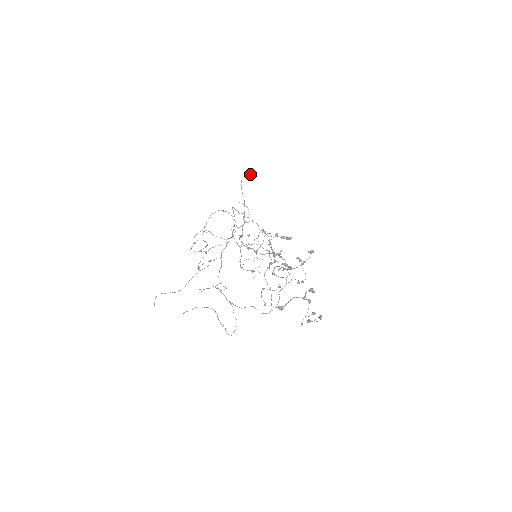
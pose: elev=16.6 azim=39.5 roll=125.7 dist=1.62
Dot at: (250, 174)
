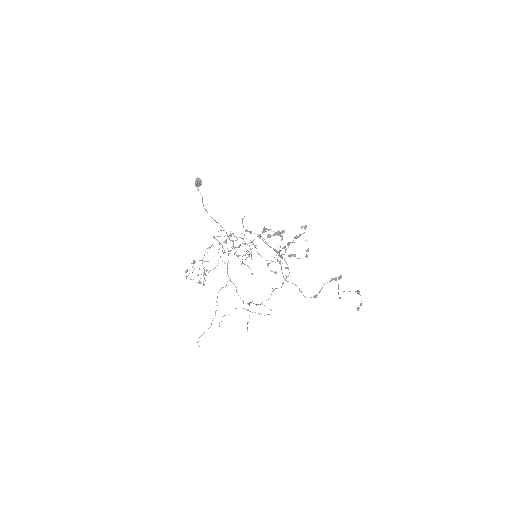
Dot at: (197, 185)
